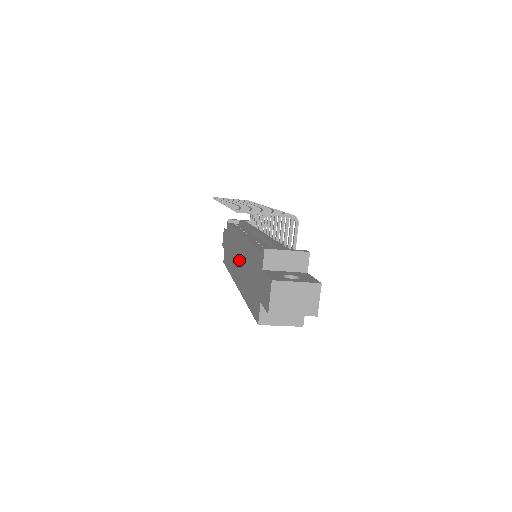
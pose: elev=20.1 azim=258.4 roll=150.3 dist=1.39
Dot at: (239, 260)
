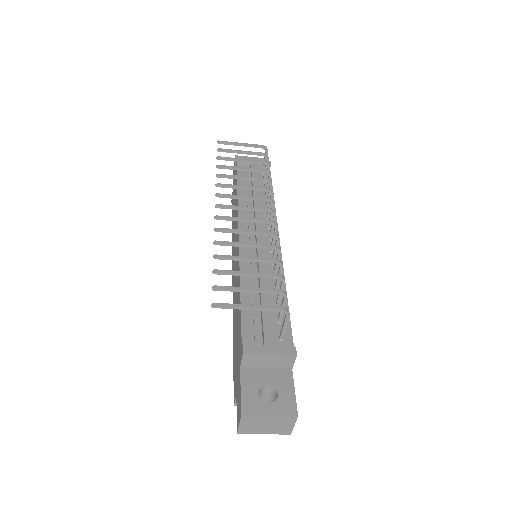
Dot at: (235, 264)
